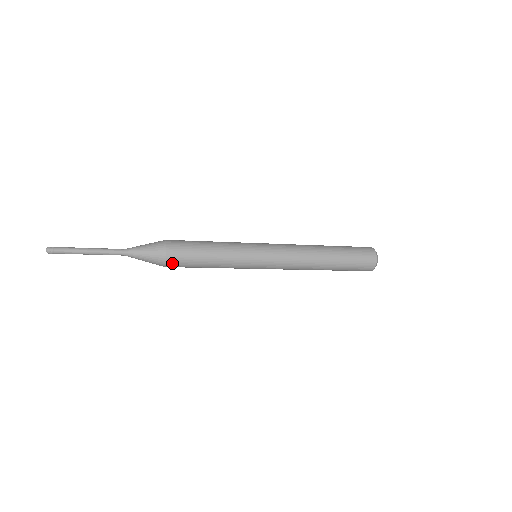
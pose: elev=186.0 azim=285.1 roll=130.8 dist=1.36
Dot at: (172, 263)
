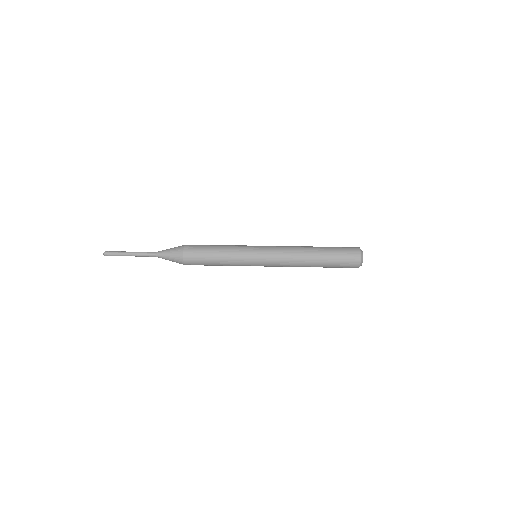
Dot at: occluded
